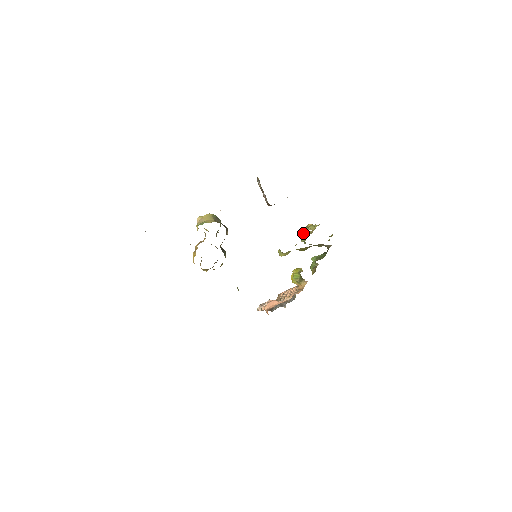
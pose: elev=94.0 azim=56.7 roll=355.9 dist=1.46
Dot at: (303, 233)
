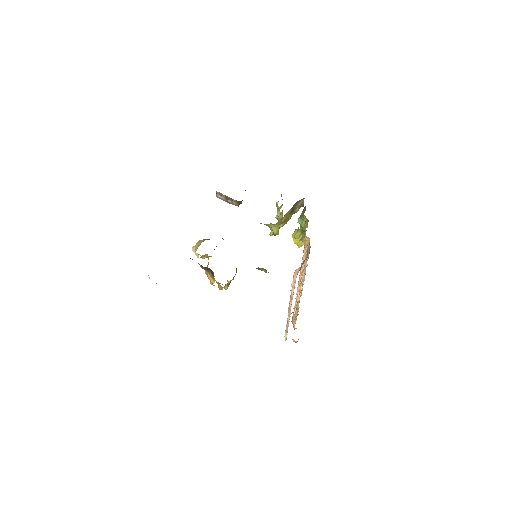
Dot at: (277, 212)
